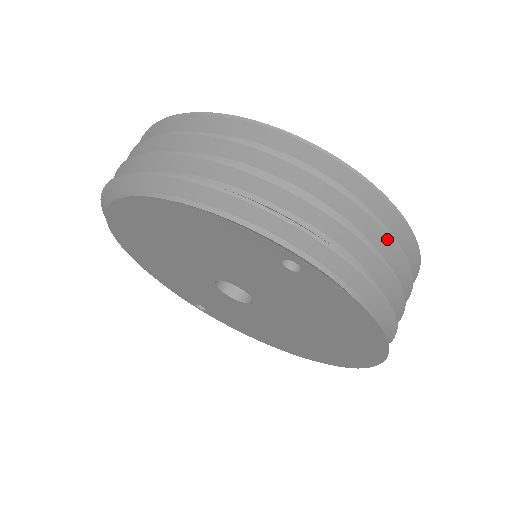
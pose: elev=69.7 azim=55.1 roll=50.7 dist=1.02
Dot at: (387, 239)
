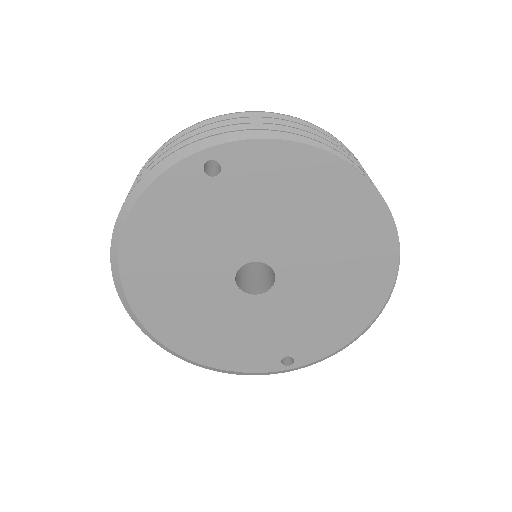
Dot at: (264, 121)
